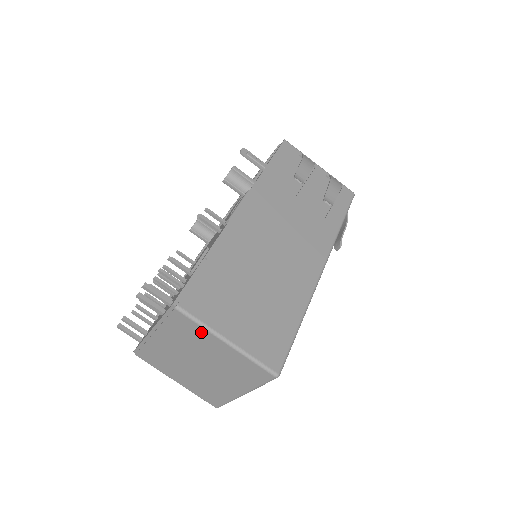
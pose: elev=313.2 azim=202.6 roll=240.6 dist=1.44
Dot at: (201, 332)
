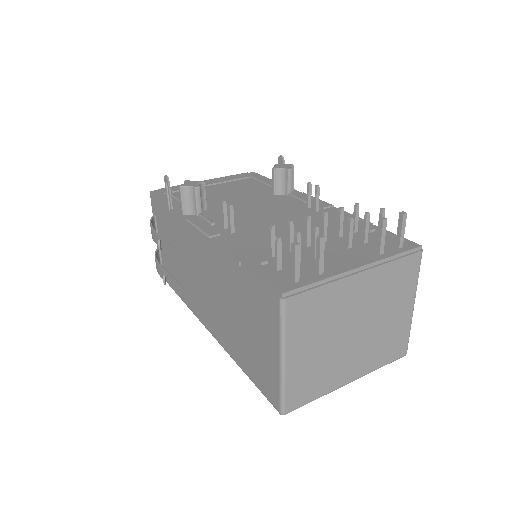
Dot at: (410, 286)
